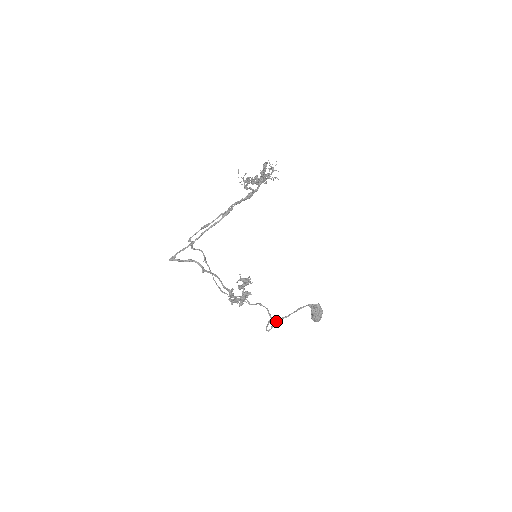
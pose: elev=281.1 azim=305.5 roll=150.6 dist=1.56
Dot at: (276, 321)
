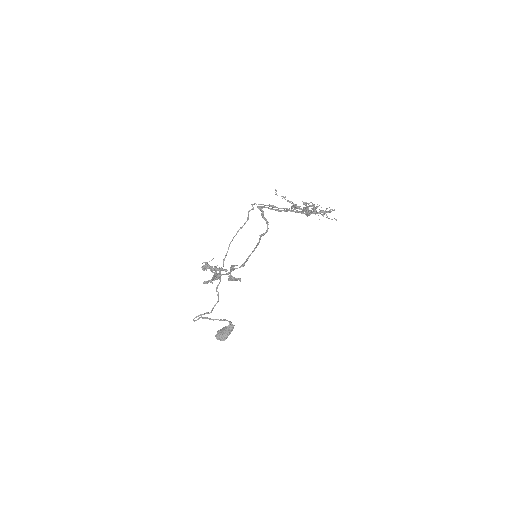
Dot at: (202, 317)
